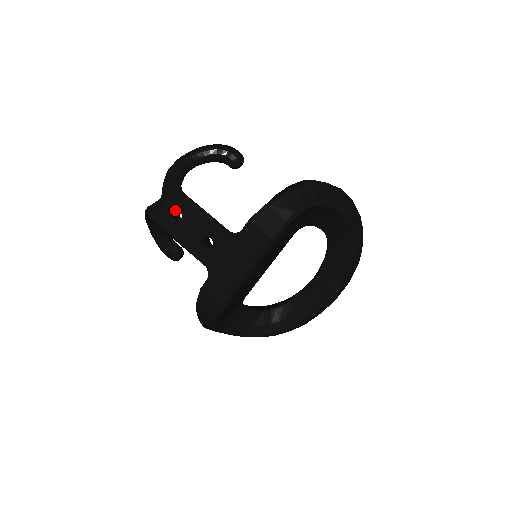
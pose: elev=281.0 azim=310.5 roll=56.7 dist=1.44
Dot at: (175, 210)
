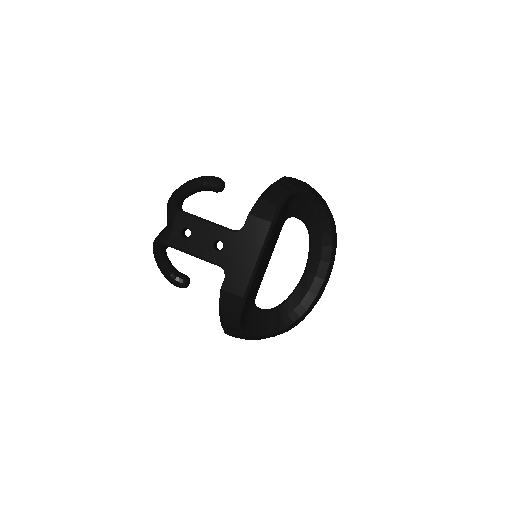
Dot at: (183, 228)
